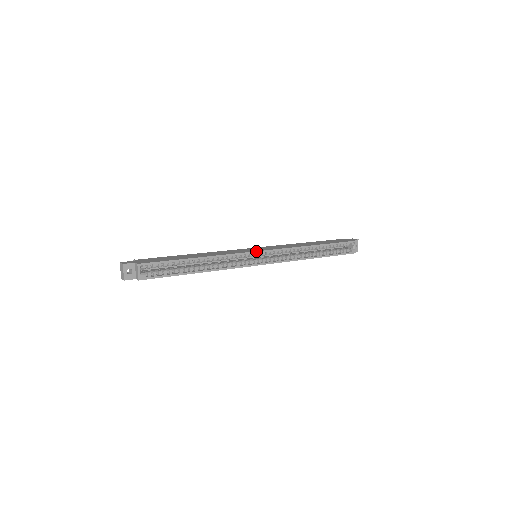
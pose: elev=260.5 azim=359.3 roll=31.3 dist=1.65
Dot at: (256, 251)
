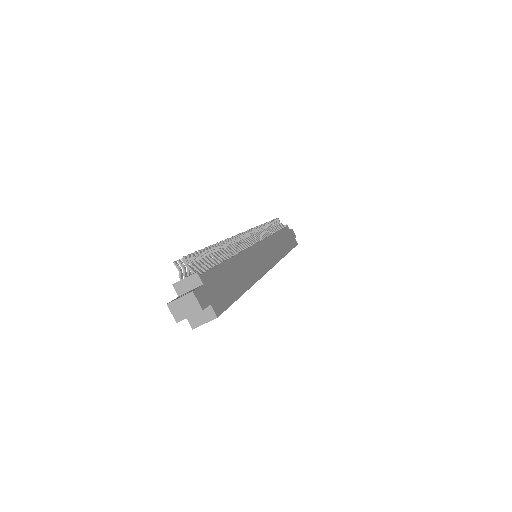
Dot at: occluded
